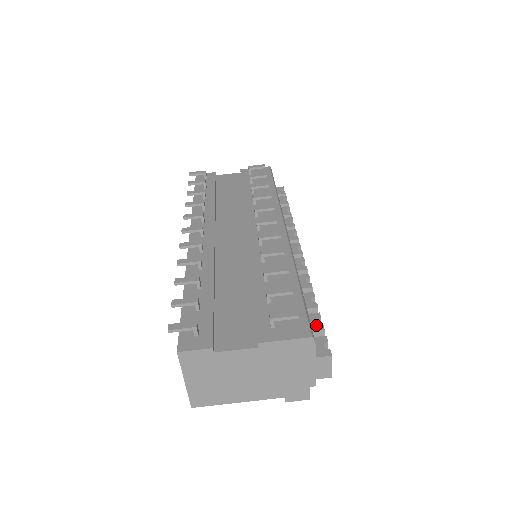
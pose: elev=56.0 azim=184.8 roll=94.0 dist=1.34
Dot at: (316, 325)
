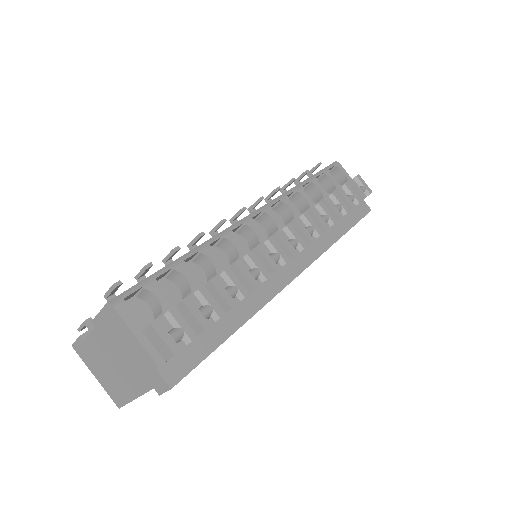
Dot at: occluded
